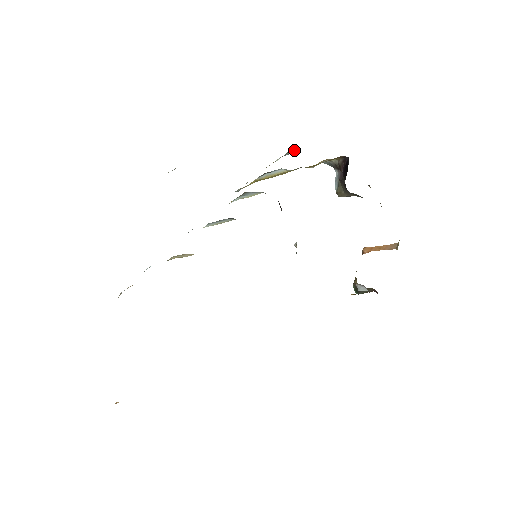
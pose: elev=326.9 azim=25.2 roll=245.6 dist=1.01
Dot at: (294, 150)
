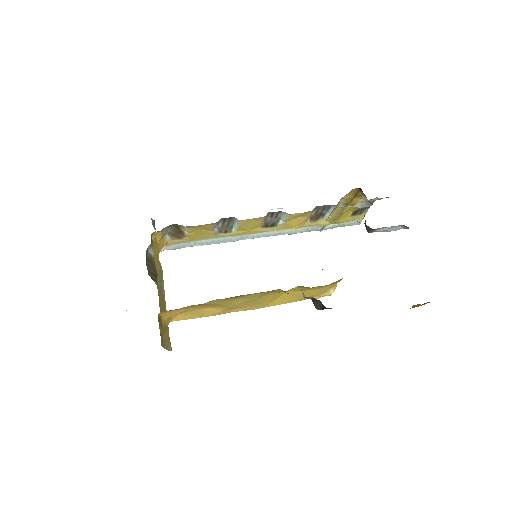
Dot at: occluded
